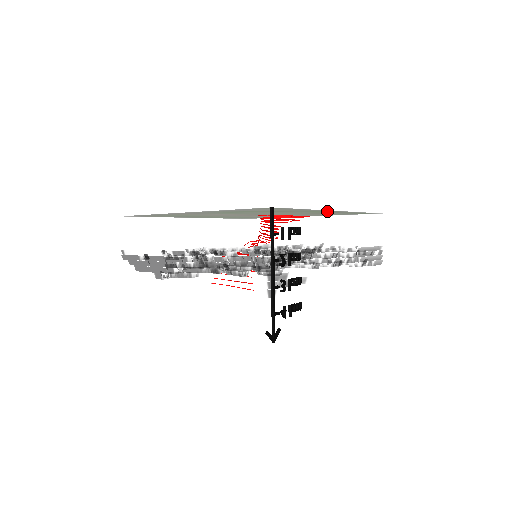
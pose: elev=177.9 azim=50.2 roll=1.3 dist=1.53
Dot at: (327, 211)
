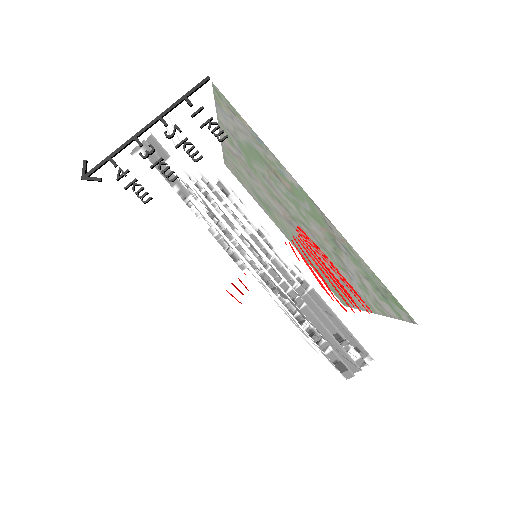
Dot at: (311, 205)
